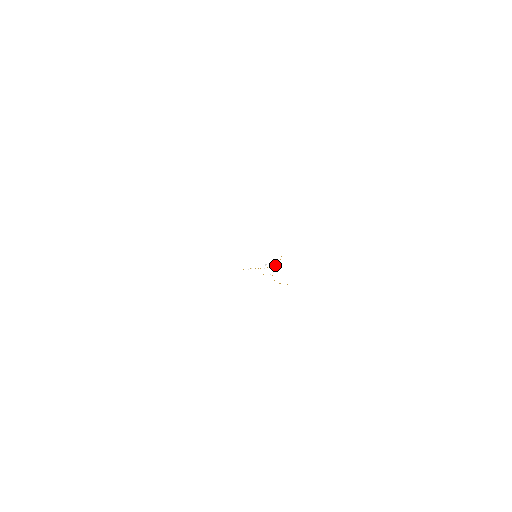
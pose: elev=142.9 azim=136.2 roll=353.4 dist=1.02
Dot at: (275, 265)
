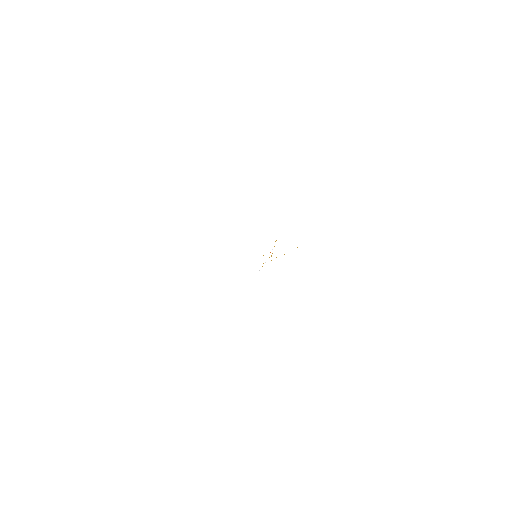
Dot at: occluded
